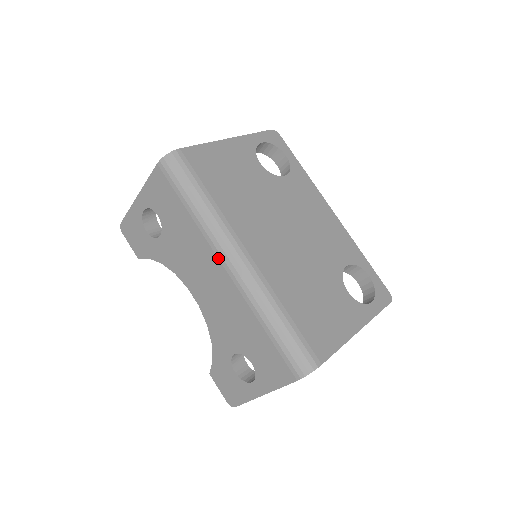
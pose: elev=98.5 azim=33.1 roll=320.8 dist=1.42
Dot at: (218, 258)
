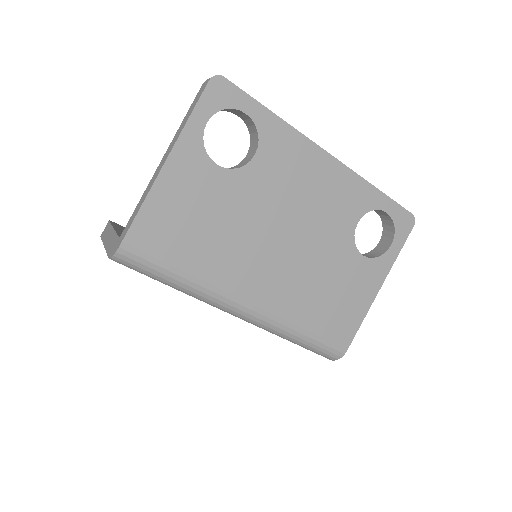
Dot at: occluded
